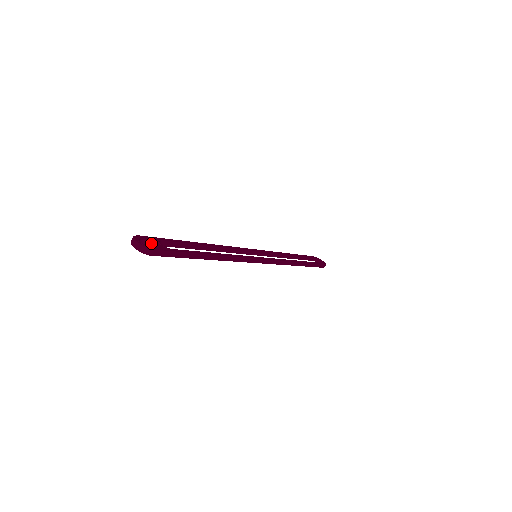
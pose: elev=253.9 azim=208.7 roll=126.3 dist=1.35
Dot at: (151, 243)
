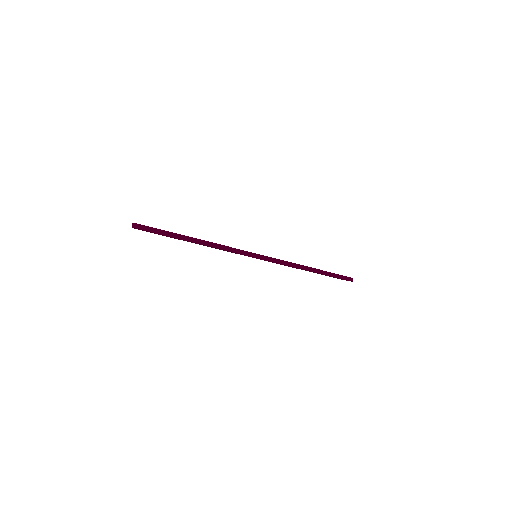
Dot at: occluded
